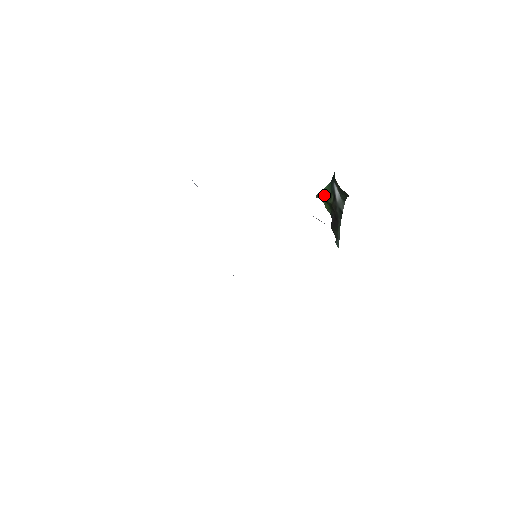
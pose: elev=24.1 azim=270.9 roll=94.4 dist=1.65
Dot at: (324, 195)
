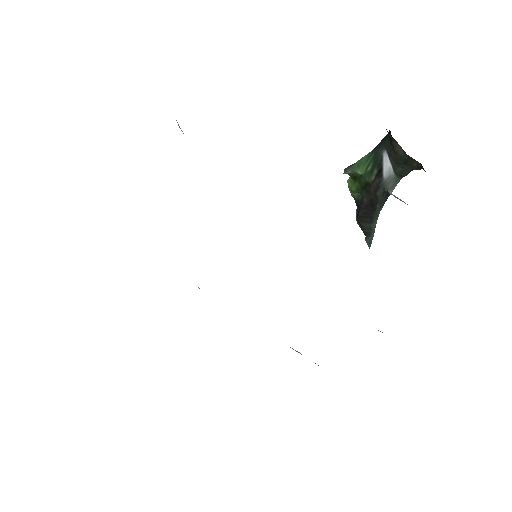
Dot at: (359, 169)
